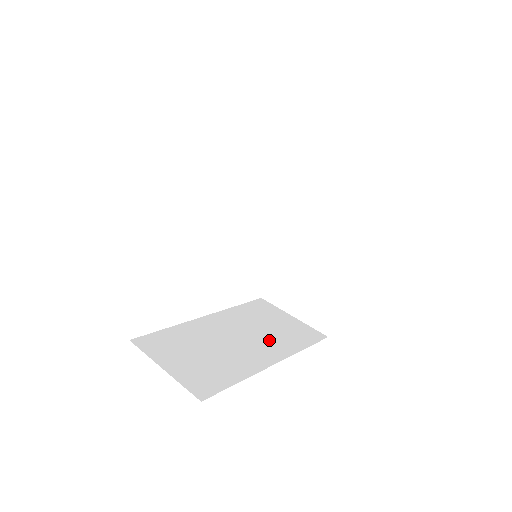
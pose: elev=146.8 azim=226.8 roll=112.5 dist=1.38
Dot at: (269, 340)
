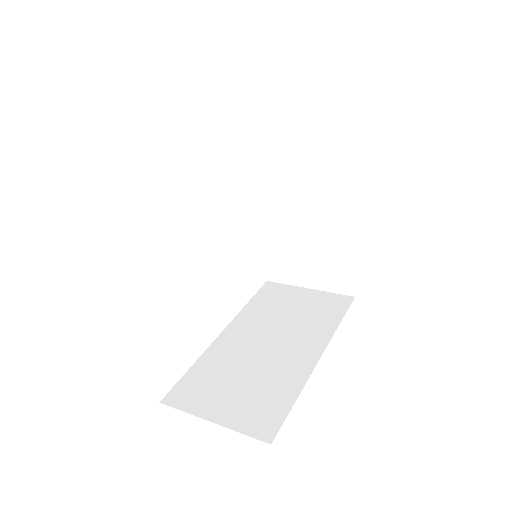
Dot at: (300, 330)
